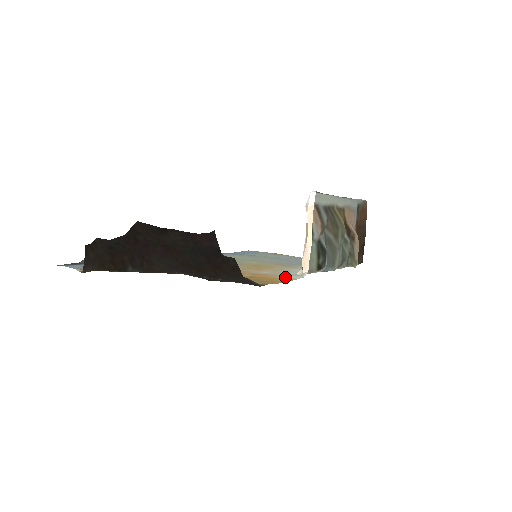
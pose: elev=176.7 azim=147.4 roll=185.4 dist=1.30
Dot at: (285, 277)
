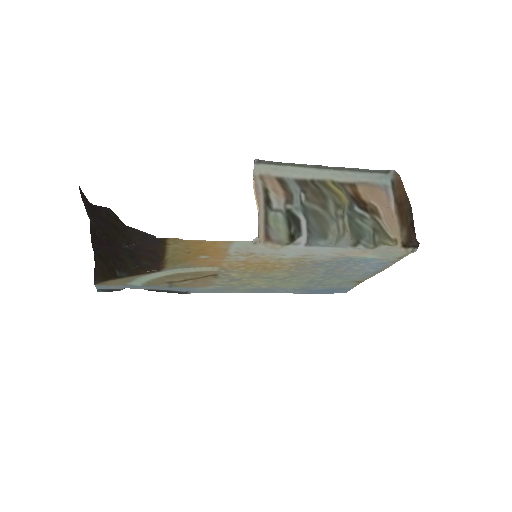
Dot at: (229, 245)
